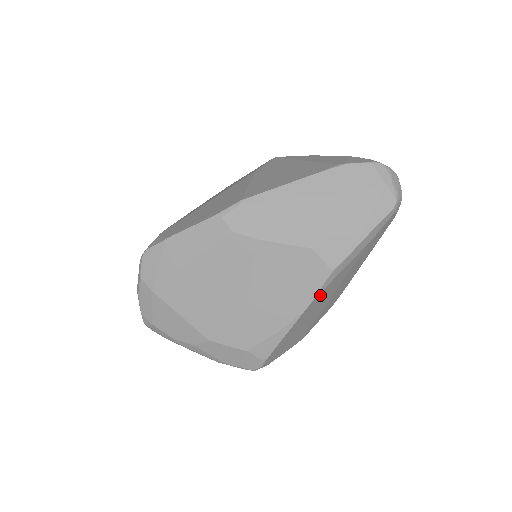
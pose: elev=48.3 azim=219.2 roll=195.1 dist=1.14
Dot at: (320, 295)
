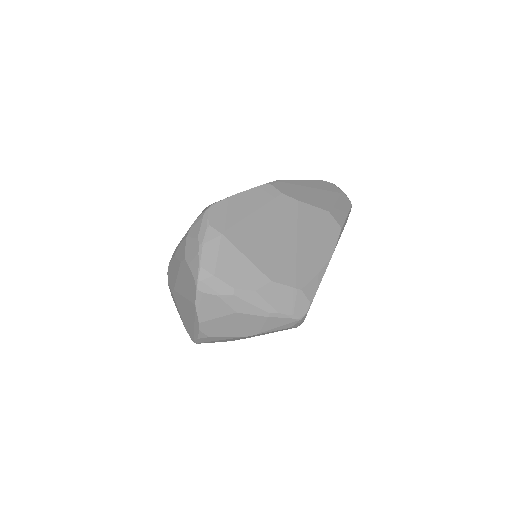
Dot at: occluded
